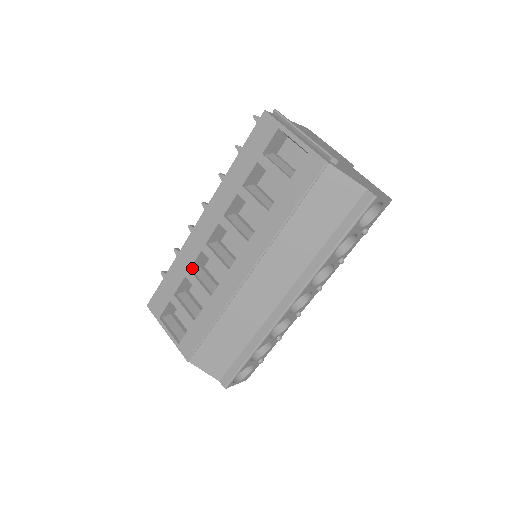
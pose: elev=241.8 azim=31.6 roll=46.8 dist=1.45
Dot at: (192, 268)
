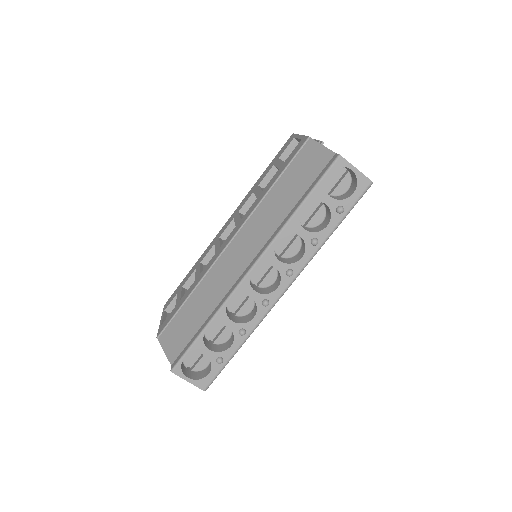
Dot at: (204, 262)
